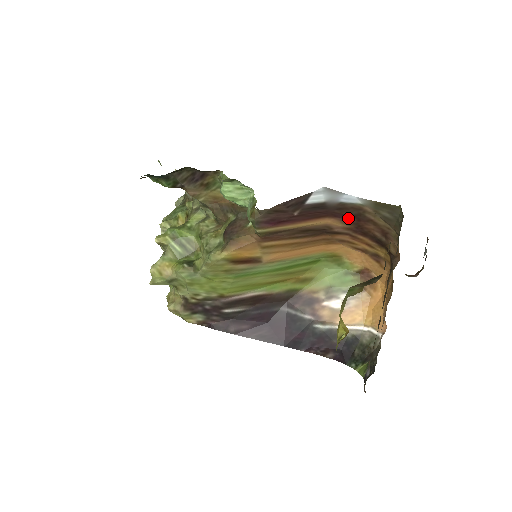
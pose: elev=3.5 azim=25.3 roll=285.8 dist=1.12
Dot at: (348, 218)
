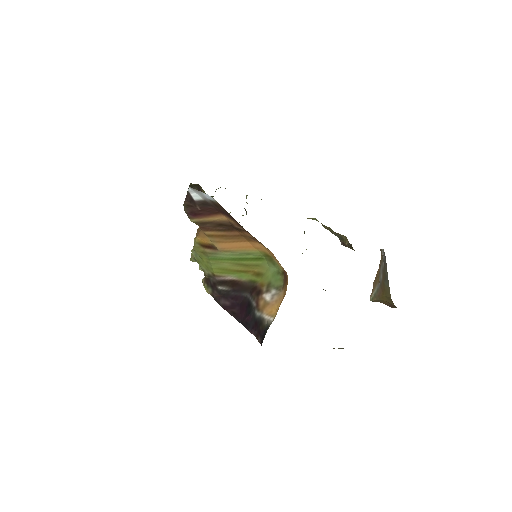
Dot at: (228, 215)
